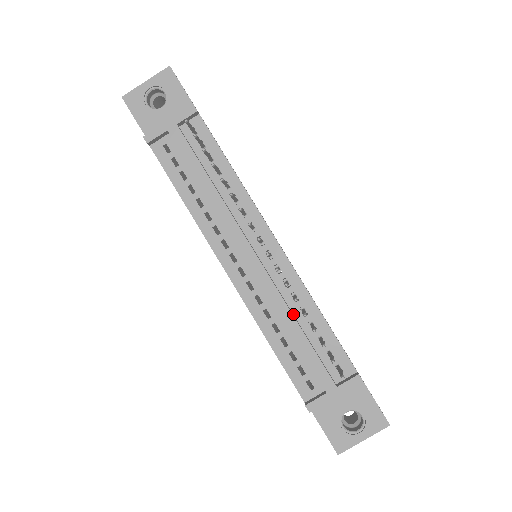
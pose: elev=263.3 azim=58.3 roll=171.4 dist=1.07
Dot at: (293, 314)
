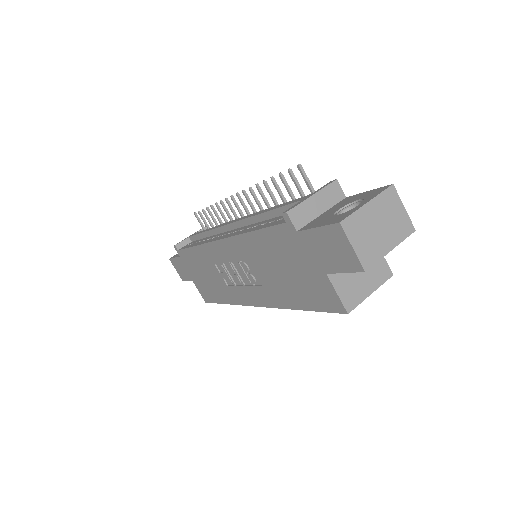
Dot at: occluded
